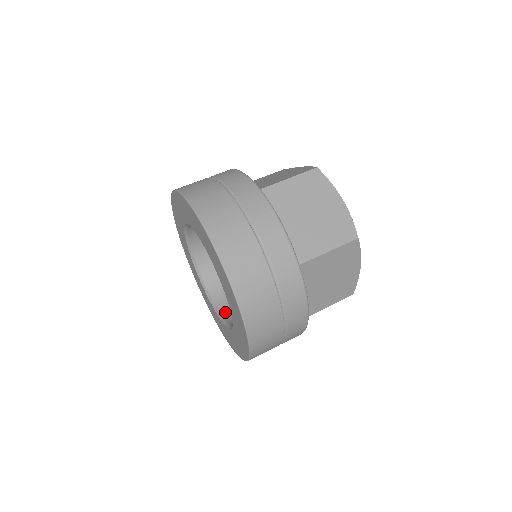
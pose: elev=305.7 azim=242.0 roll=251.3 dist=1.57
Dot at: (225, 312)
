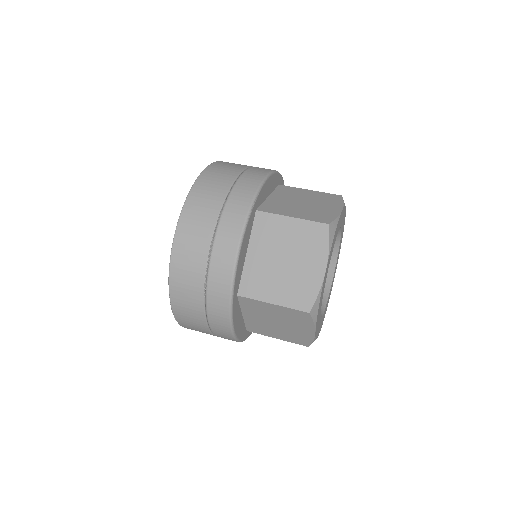
Dot at: occluded
